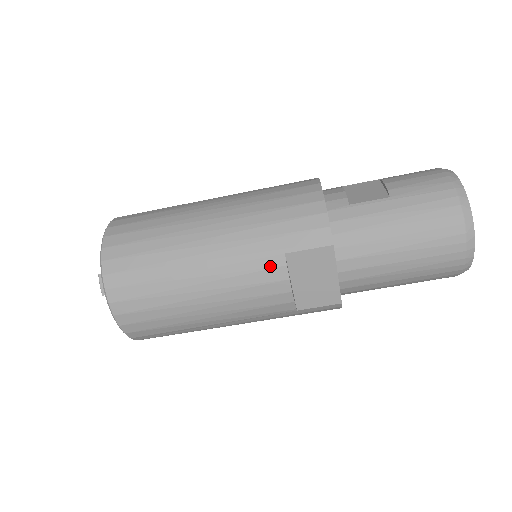
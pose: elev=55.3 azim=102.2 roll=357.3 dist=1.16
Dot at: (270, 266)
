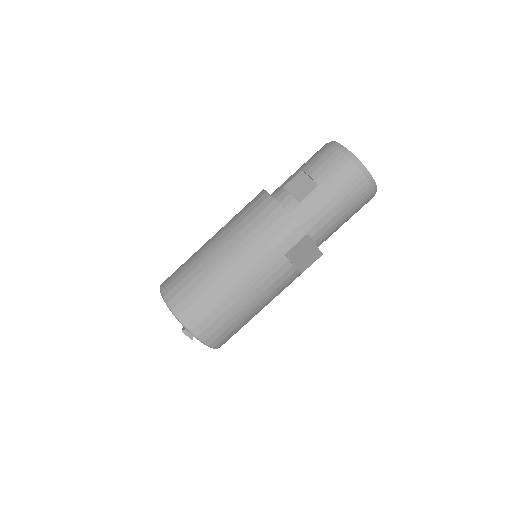
Dot at: (280, 266)
